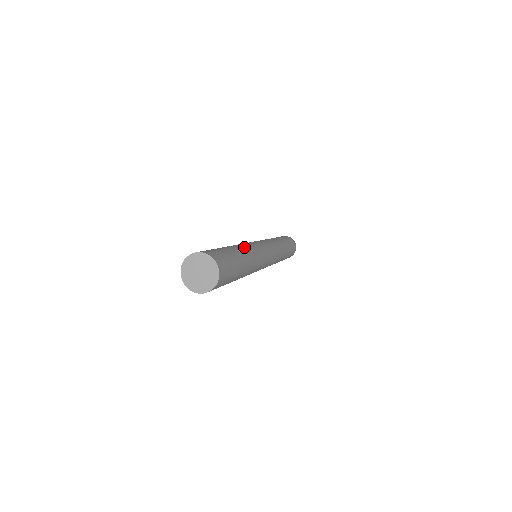
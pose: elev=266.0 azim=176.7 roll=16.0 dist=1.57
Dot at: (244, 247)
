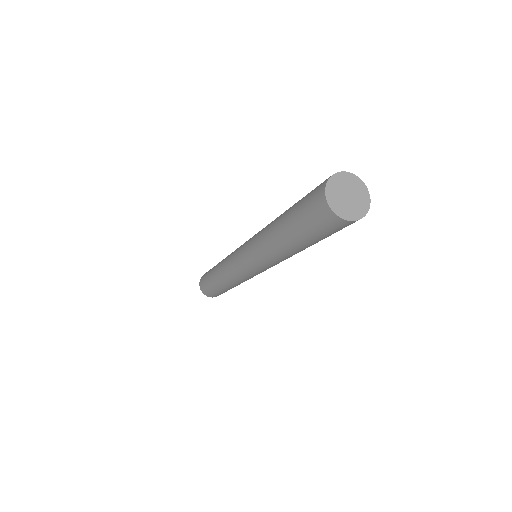
Dot at: occluded
